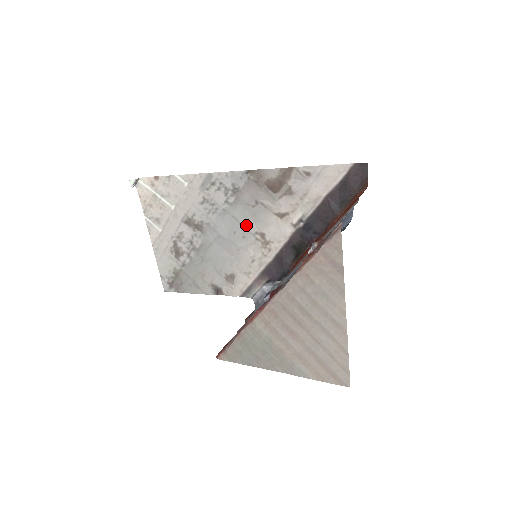
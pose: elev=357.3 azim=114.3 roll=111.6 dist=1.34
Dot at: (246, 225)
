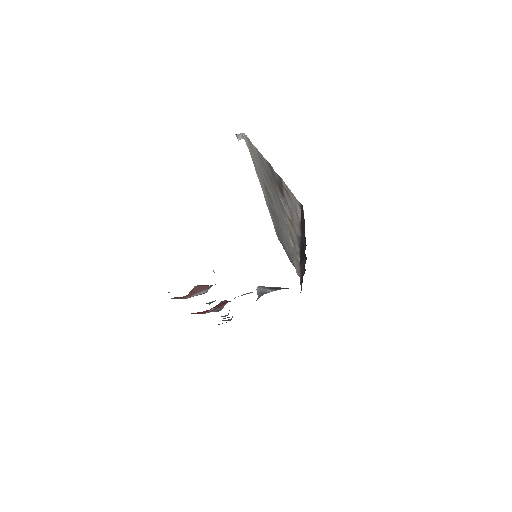
Dot at: (282, 215)
